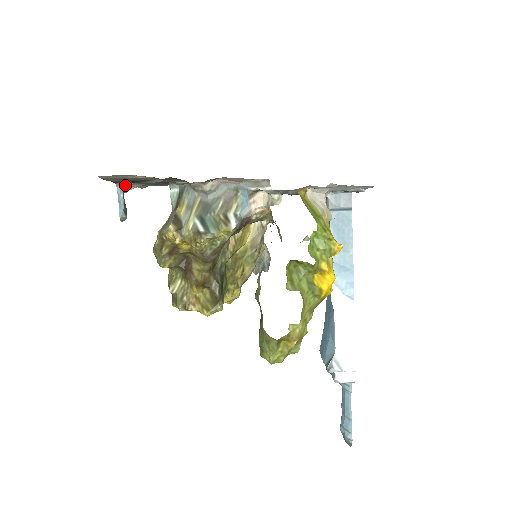
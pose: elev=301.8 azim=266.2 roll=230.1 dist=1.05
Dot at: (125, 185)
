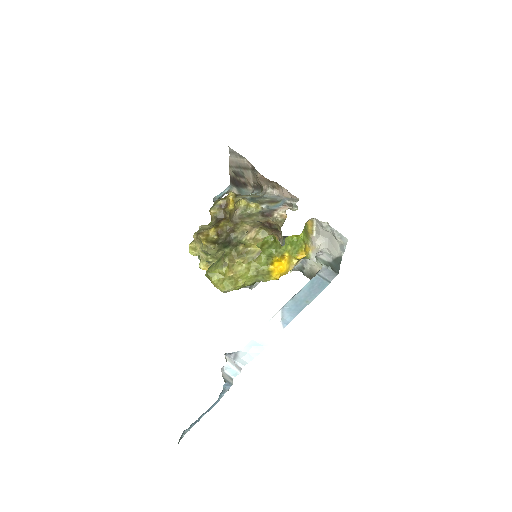
Dot at: (233, 189)
